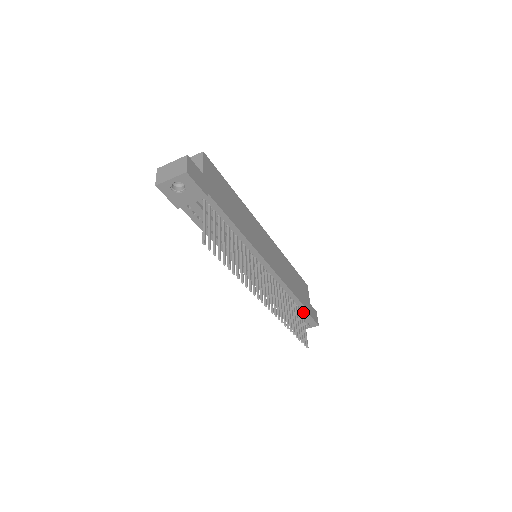
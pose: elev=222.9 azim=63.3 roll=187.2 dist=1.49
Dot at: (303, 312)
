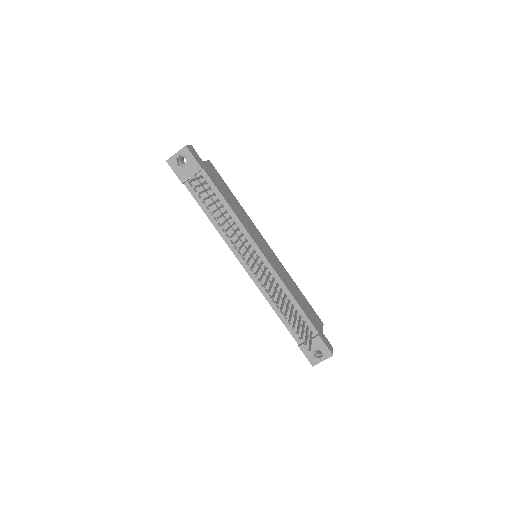
Dot at: (312, 332)
